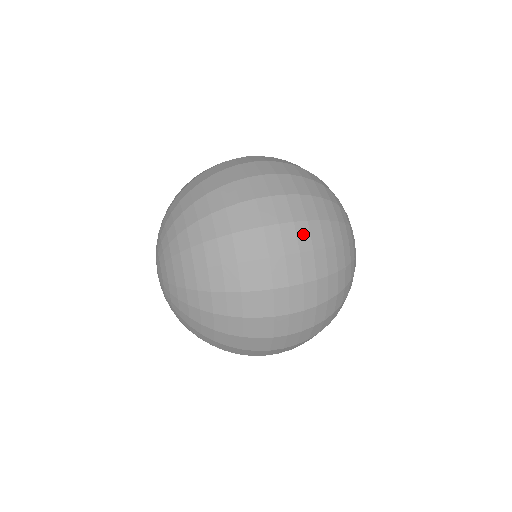
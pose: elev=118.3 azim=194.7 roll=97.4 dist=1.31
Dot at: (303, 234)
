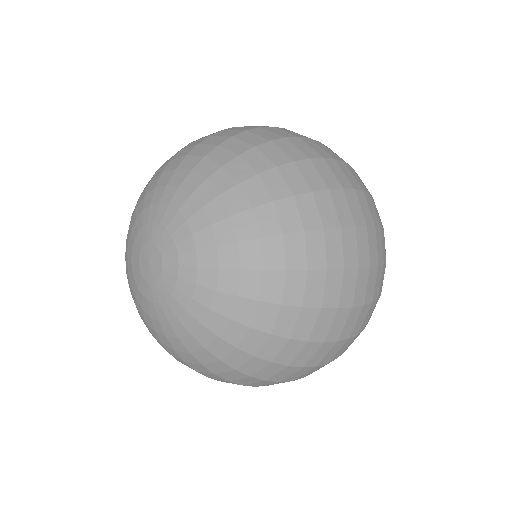
Dot at: (352, 342)
